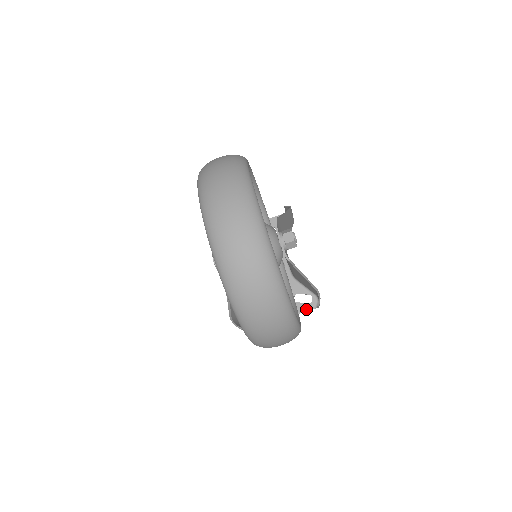
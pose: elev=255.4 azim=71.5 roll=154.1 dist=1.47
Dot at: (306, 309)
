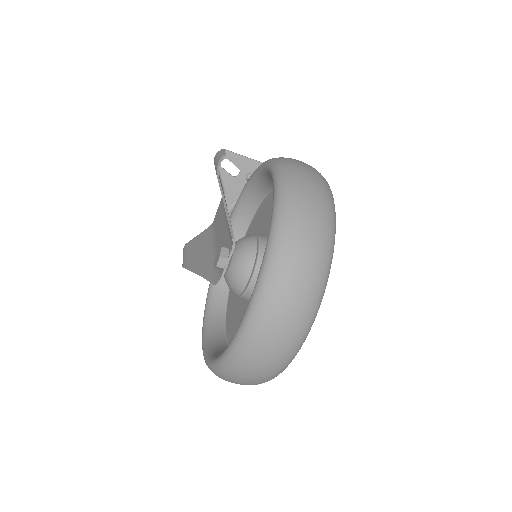
Dot at: occluded
